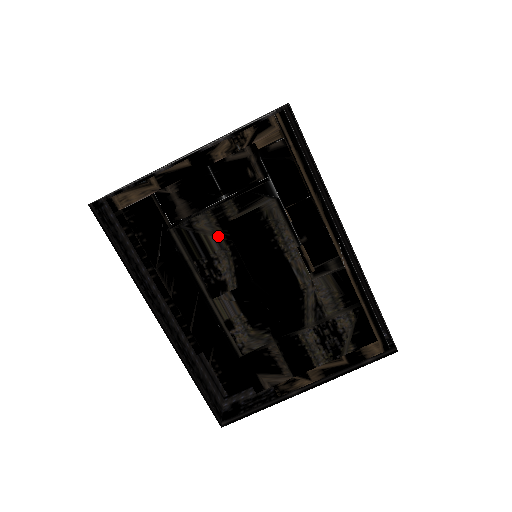
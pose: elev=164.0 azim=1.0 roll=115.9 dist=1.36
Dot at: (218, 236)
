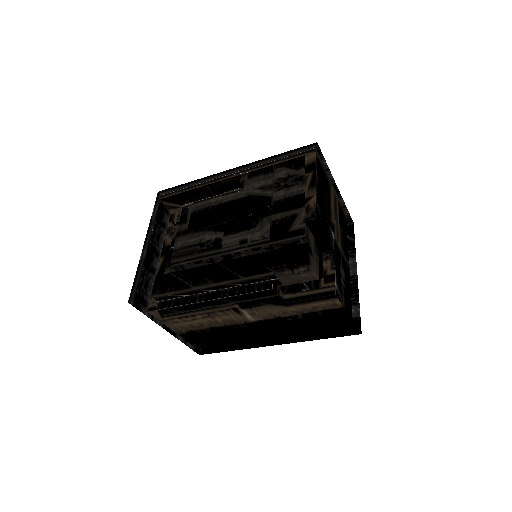
Dot at: (190, 237)
